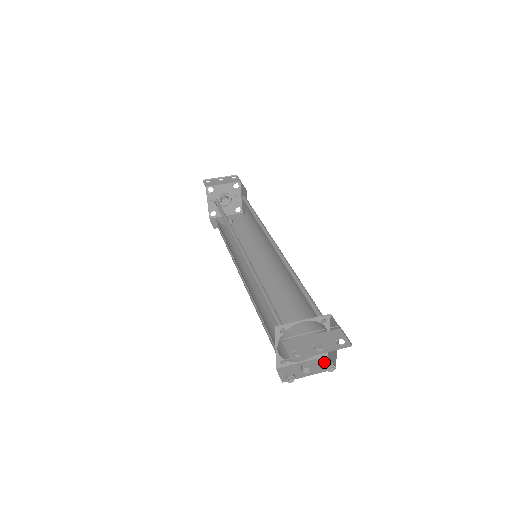
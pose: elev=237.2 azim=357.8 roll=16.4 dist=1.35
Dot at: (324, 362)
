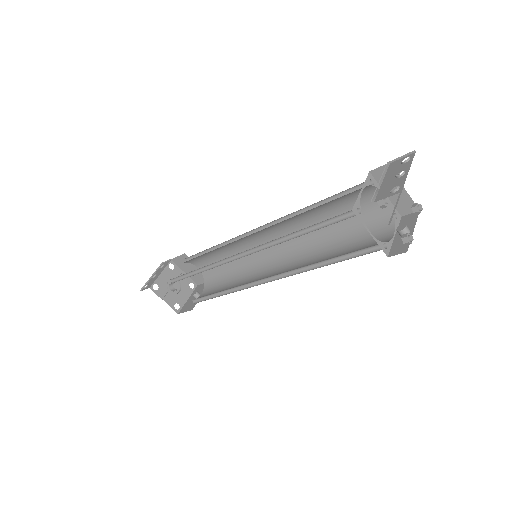
Dot at: (406, 219)
